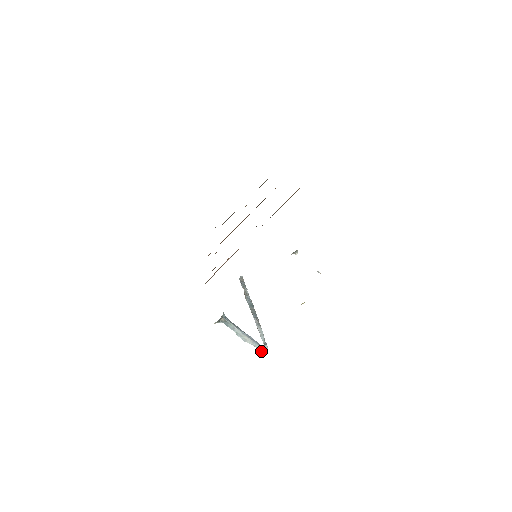
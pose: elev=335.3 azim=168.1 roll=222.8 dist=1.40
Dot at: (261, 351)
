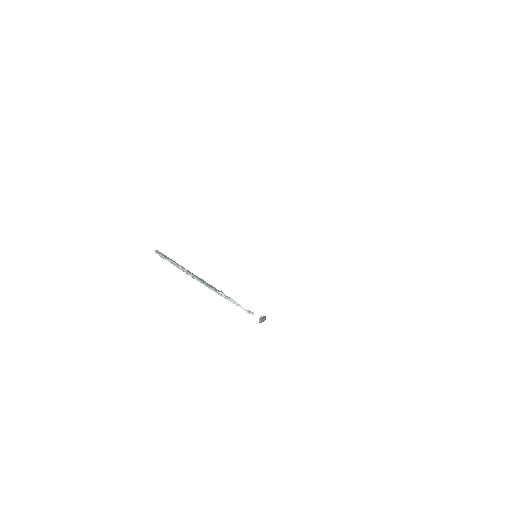
Dot at: (263, 321)
